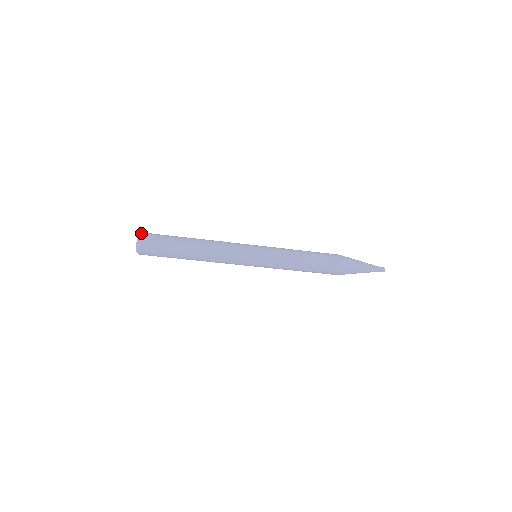
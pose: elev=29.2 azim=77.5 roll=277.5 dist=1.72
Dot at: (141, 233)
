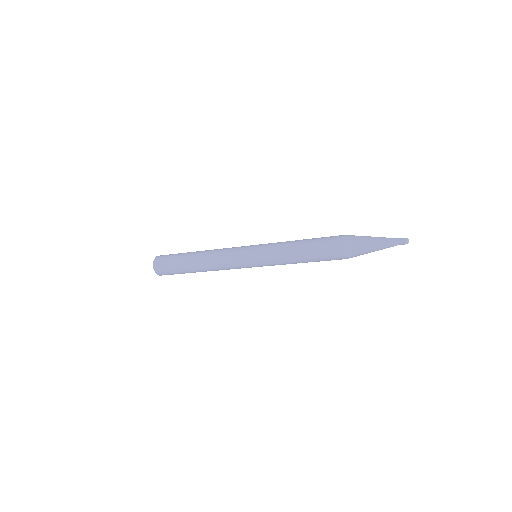
Dot at: (156, 257)
